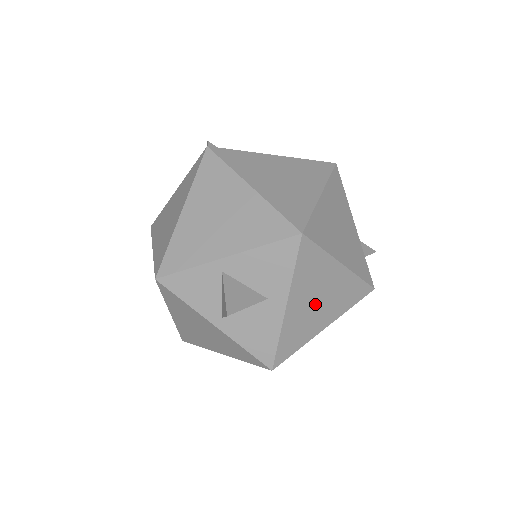
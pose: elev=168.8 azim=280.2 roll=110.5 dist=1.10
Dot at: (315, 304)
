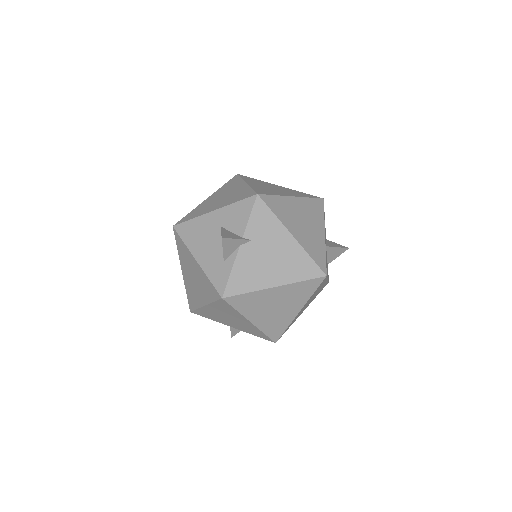
Dot at: occluded
